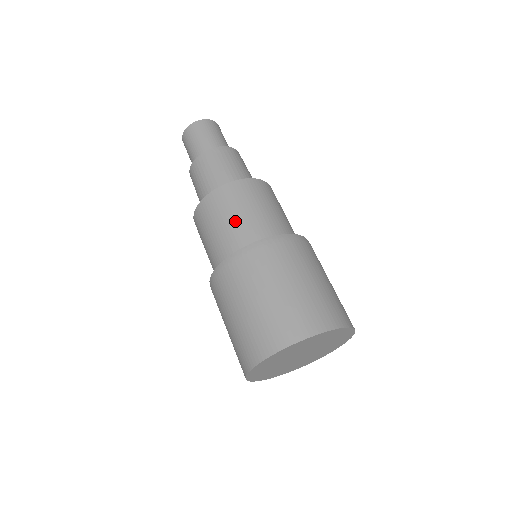
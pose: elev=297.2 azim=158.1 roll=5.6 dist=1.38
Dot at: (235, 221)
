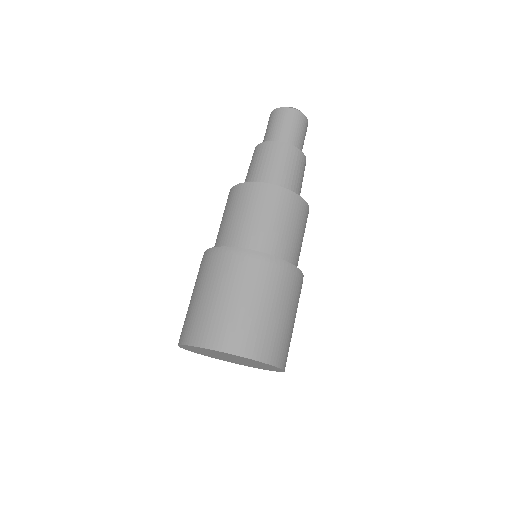
Dot at: (283, 229)
